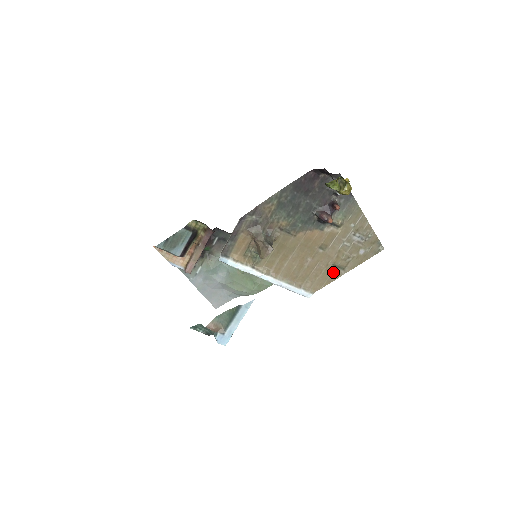
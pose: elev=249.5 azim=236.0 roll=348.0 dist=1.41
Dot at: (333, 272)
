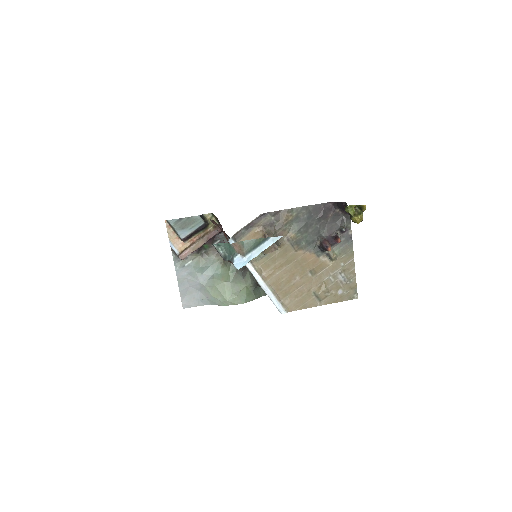
Dot at: (311, 300)
